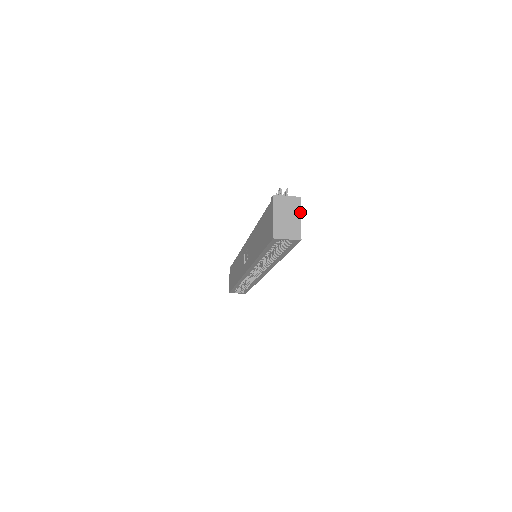
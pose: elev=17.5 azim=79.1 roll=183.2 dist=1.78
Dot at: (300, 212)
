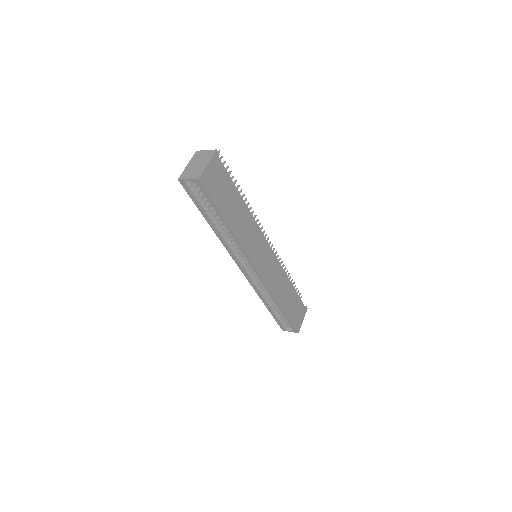
Dot at: (210, 160)
